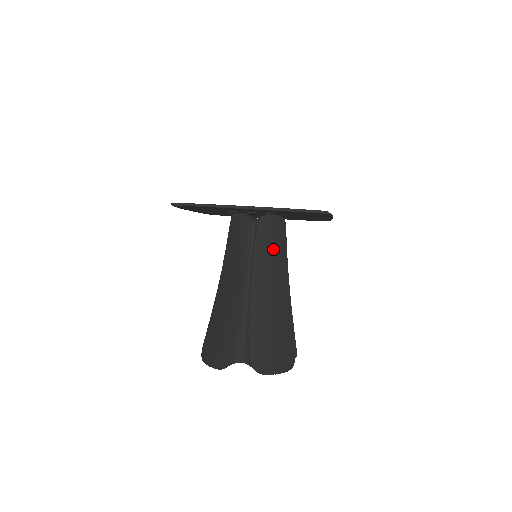
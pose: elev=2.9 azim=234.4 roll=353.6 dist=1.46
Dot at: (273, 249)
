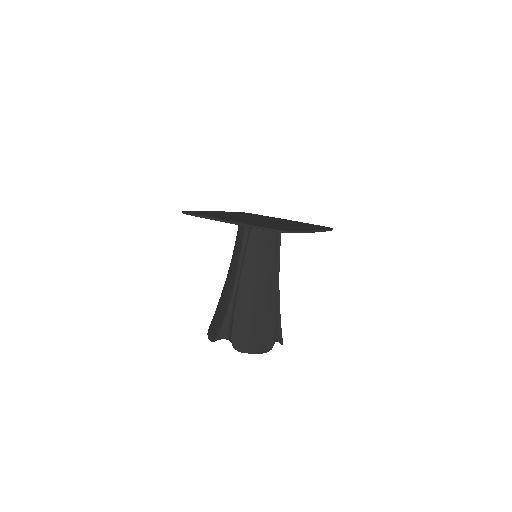
Dot at: (263, 253)
